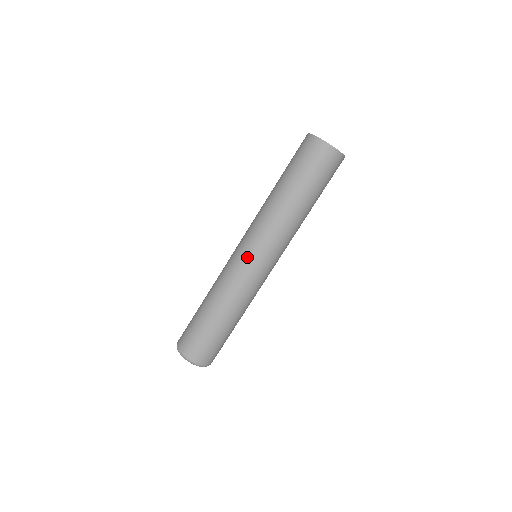
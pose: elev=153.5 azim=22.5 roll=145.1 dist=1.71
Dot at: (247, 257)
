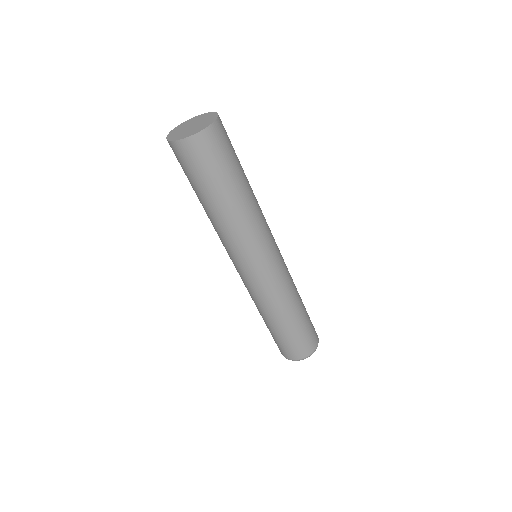
Dot at: (241, 273)
